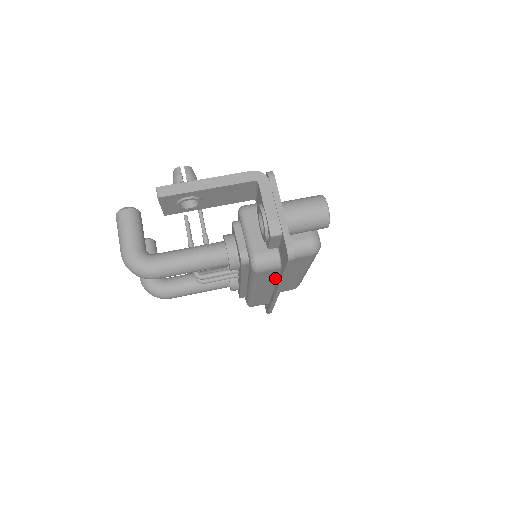
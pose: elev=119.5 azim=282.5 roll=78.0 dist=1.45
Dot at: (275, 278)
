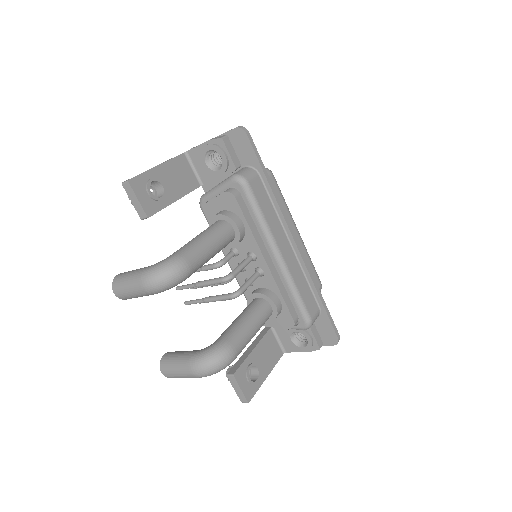
Dot at: (272, 207)
